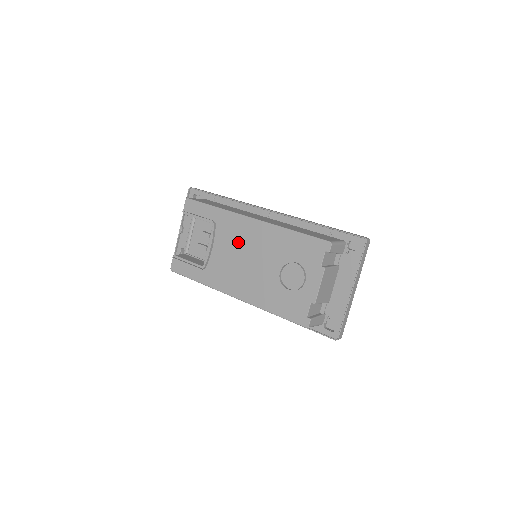
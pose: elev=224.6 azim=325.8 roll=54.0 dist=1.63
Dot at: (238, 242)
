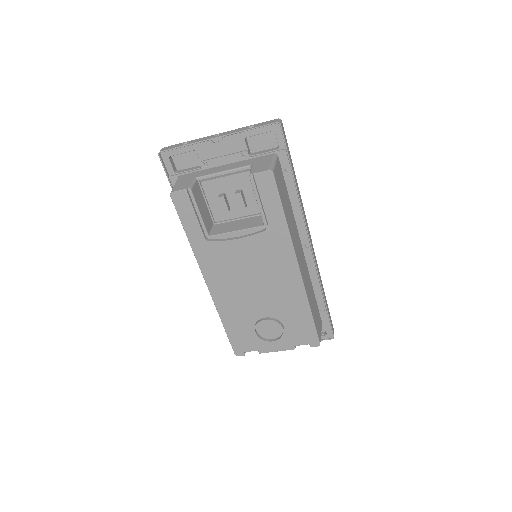
Dot at: (264, 265)
